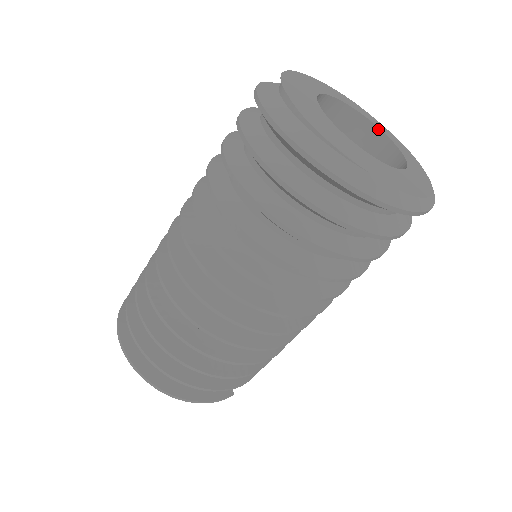
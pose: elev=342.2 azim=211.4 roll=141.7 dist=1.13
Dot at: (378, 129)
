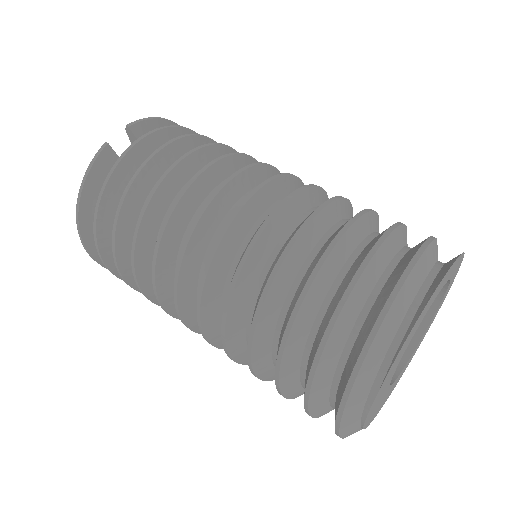
Dot at: (446, 289)
